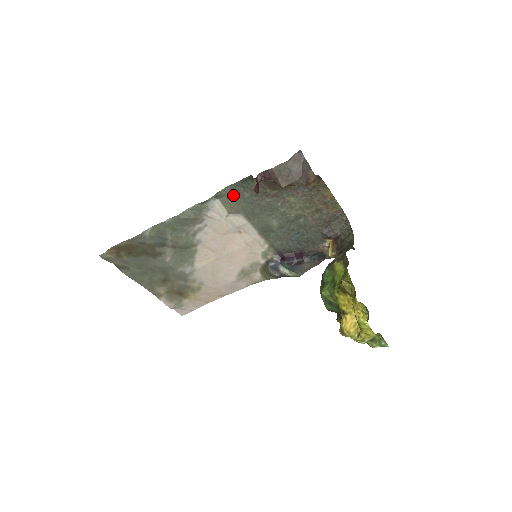
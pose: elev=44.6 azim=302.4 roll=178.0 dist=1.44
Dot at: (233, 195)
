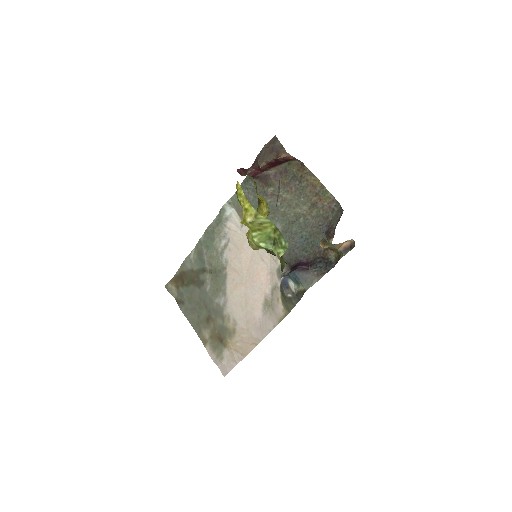
Dot at: occluded
